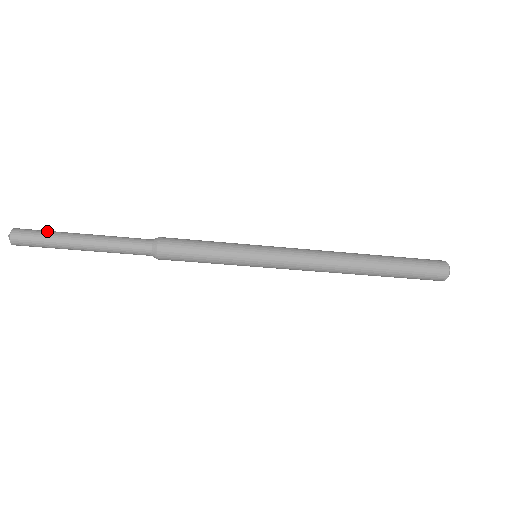
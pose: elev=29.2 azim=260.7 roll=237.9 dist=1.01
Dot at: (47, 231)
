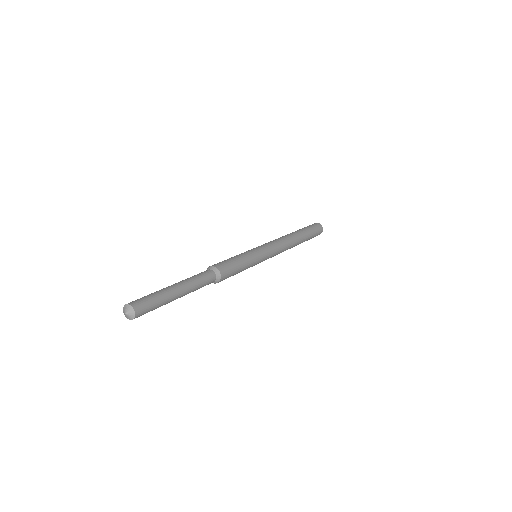
Dot at: (156, 299)
